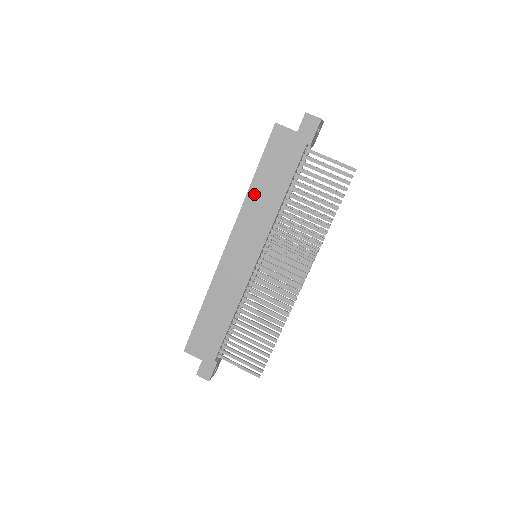
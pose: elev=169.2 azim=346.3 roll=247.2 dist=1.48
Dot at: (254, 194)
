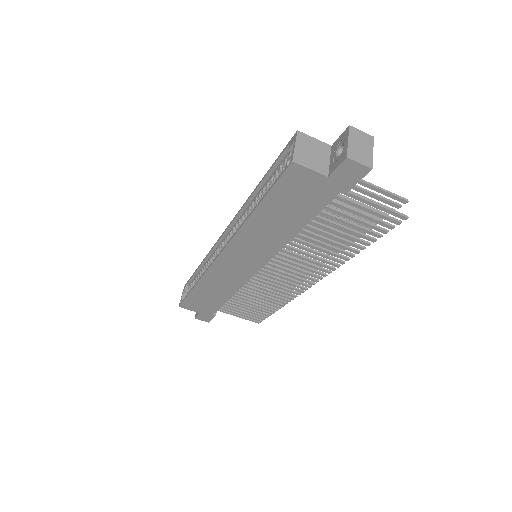
Dot at: (255, 225)
